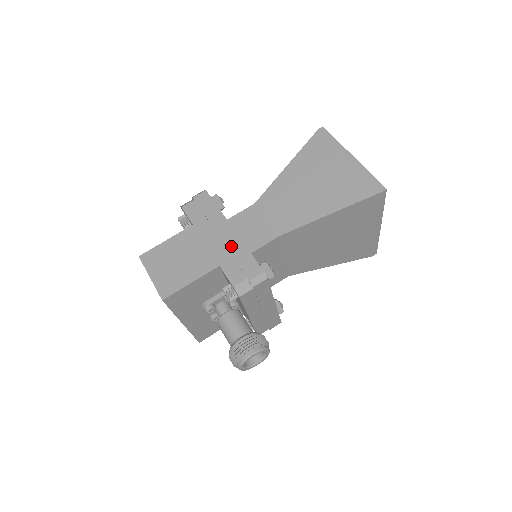
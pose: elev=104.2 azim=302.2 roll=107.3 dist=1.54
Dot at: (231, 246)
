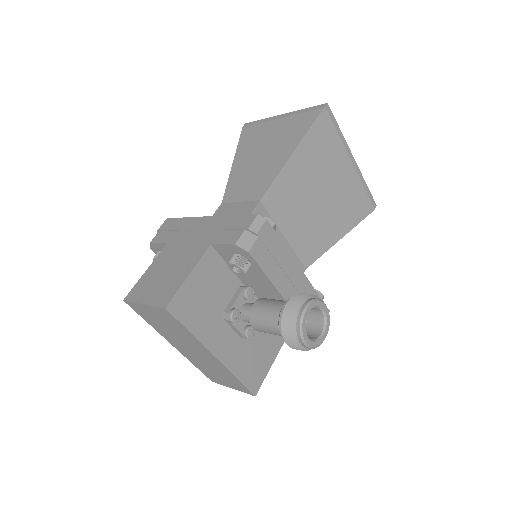
Dot at: (213, 226)
